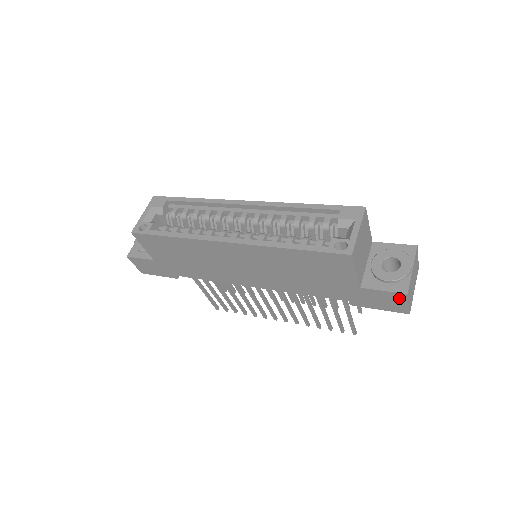
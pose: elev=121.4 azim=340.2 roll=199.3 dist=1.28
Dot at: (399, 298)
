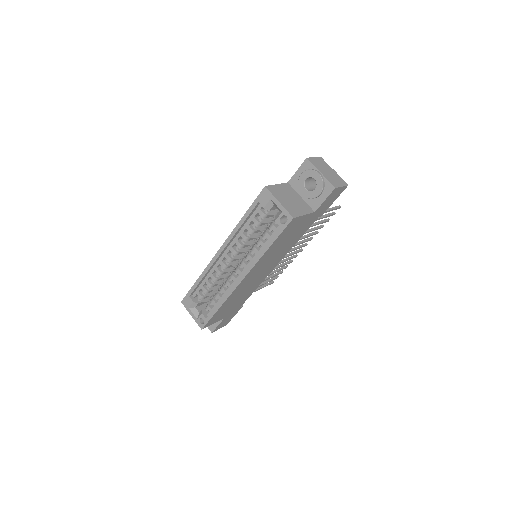
Dot at: (335, 192)
